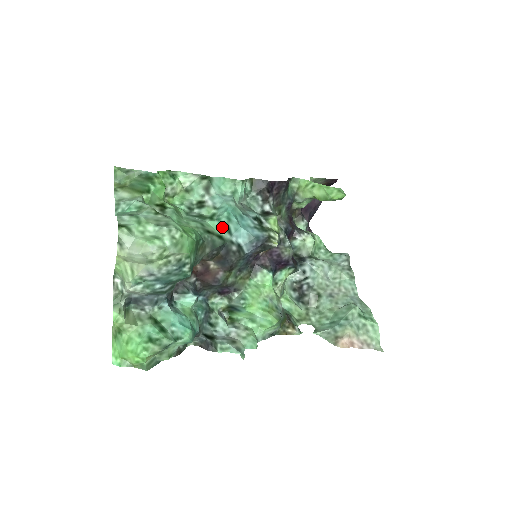
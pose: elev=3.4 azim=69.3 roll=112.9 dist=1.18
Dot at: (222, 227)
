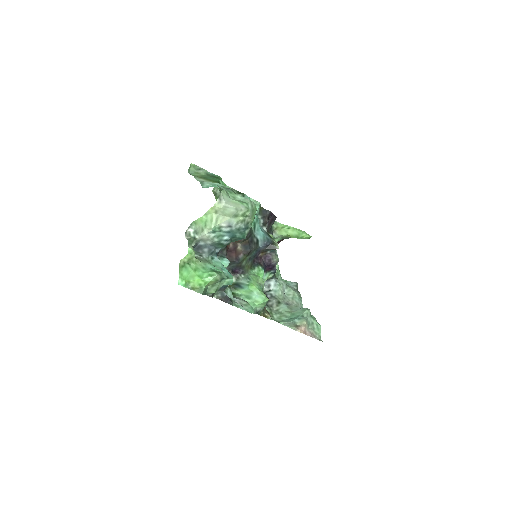
Dot at: (252, 224)
